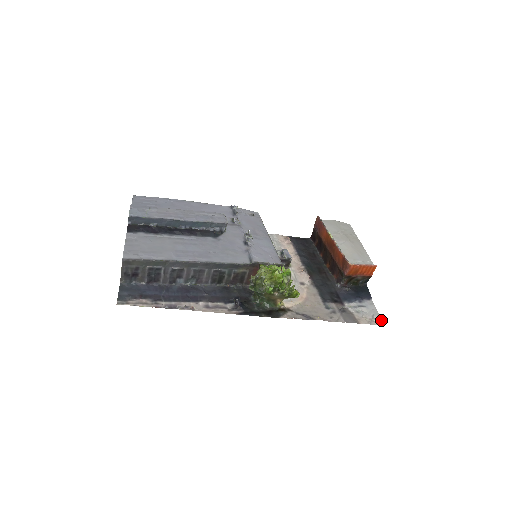
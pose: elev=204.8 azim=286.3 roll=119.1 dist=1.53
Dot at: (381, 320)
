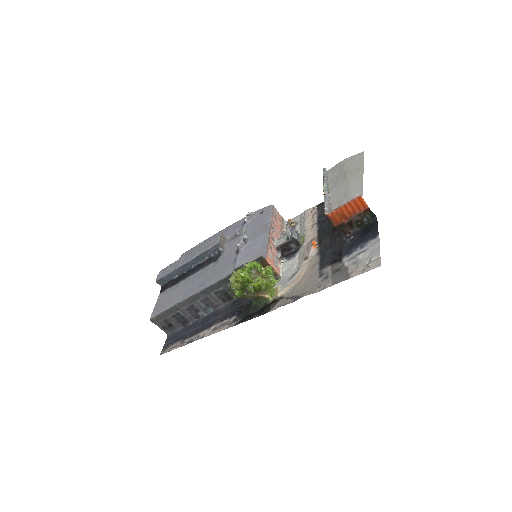
Dot at: (380, 260)
